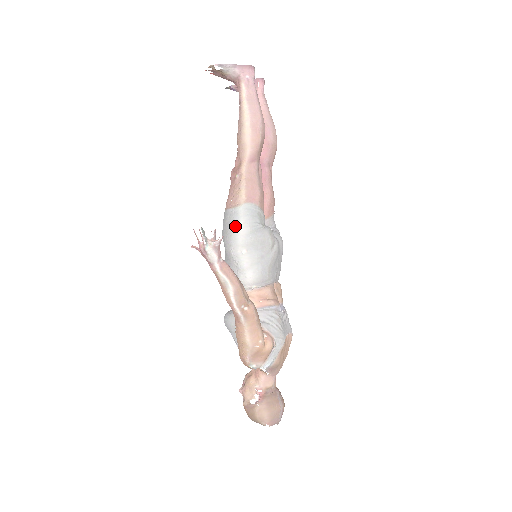
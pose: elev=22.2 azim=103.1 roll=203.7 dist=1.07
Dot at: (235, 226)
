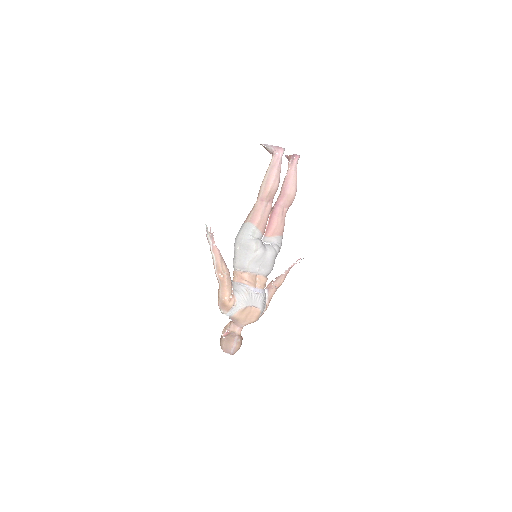
Dot at: (239, 233)
